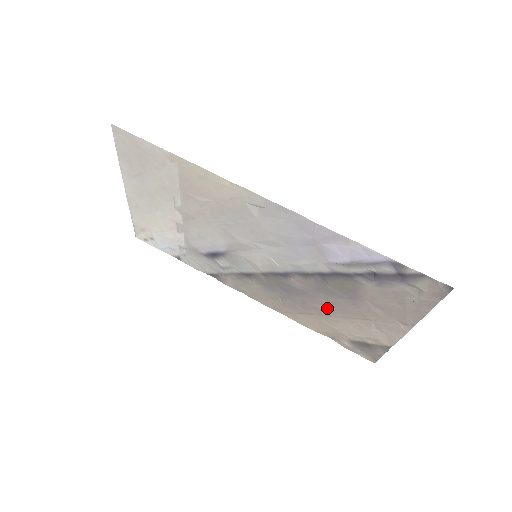
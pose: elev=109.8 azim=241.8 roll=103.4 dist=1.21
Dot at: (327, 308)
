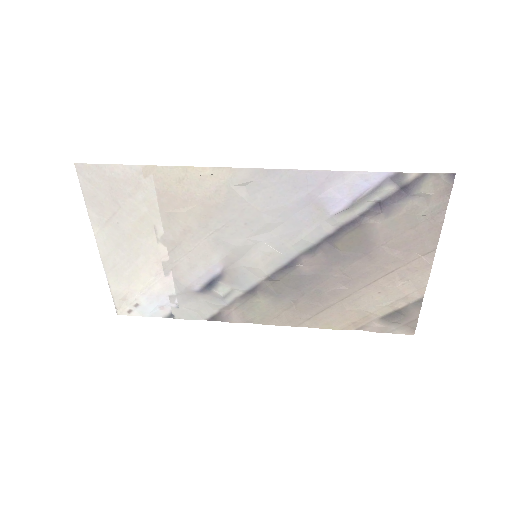
Dot at: (345, 285)
